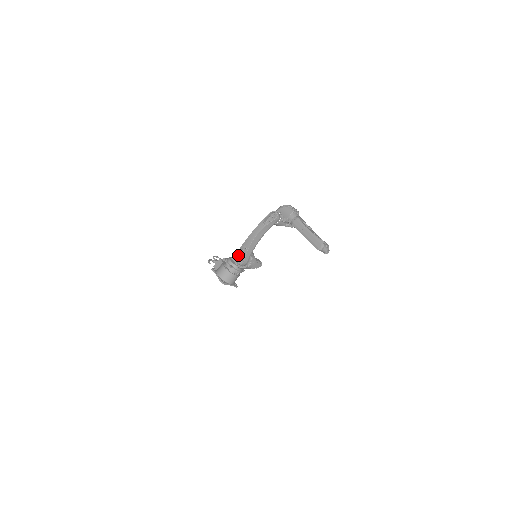
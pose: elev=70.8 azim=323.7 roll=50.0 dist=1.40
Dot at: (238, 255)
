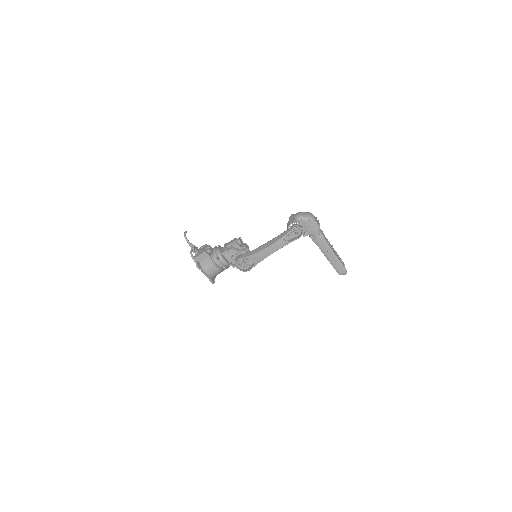
Dot at: (237, 258)
